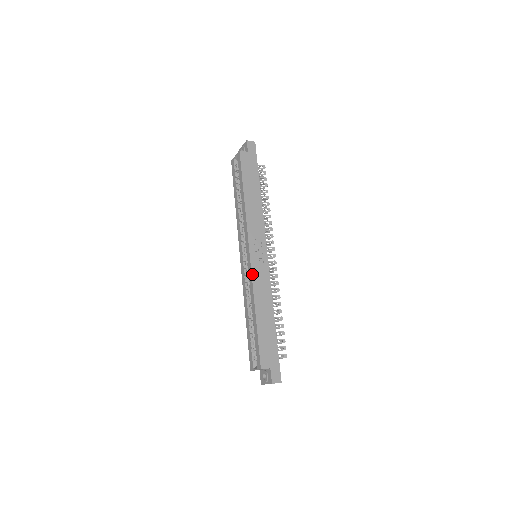
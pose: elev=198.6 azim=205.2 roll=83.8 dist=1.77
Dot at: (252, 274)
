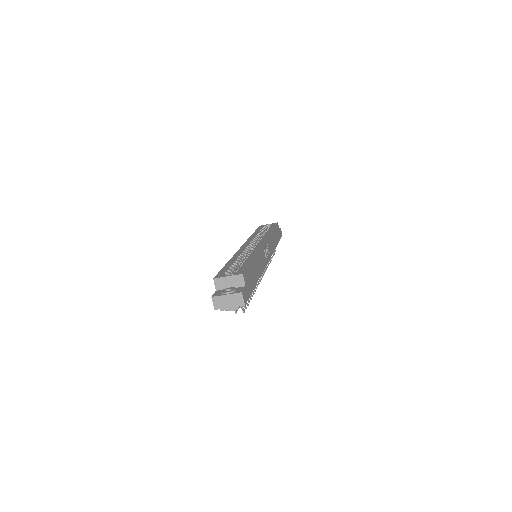
Dot at: (261, 247)
